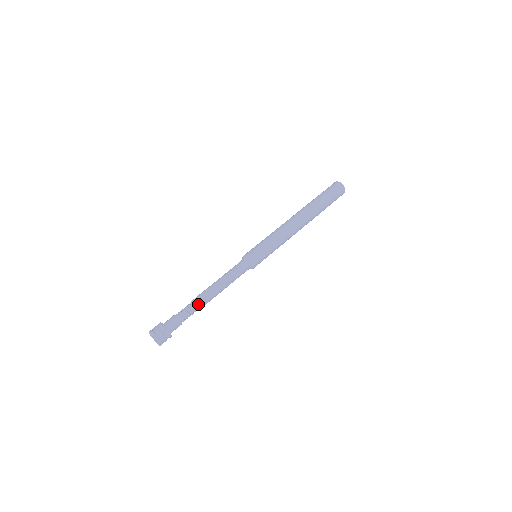
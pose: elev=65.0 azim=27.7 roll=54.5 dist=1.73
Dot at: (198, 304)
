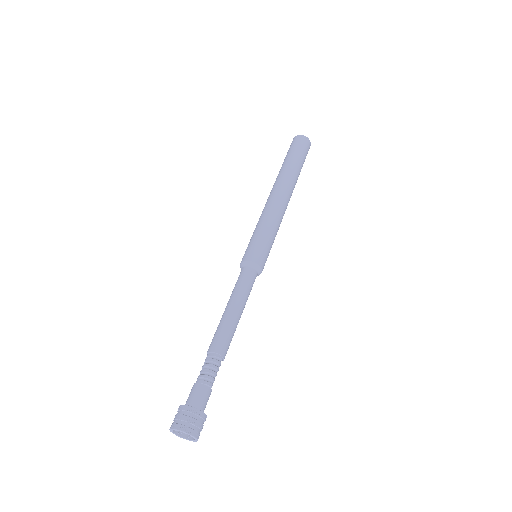
Dot at: (225, 355)
